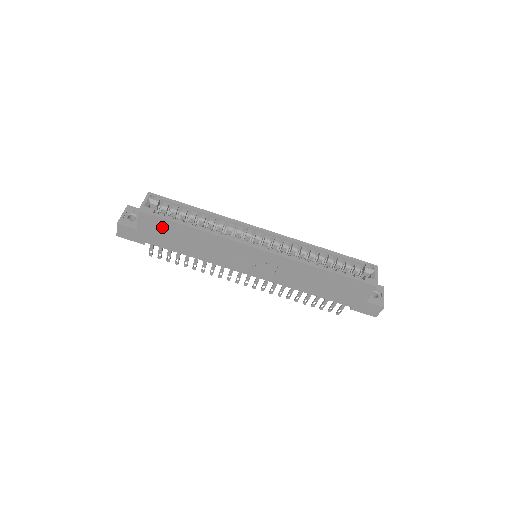
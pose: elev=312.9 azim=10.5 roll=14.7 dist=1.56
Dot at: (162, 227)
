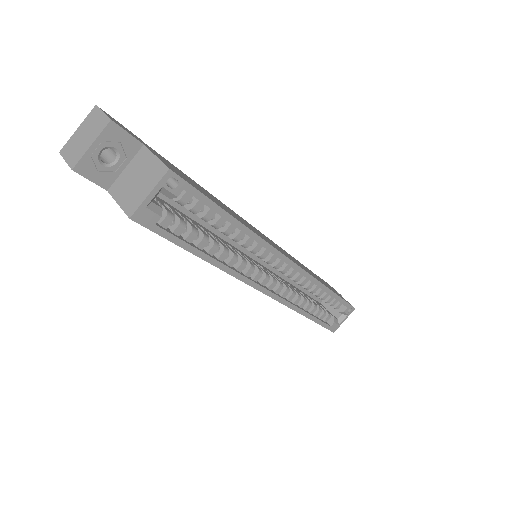
Dot at: occluded
